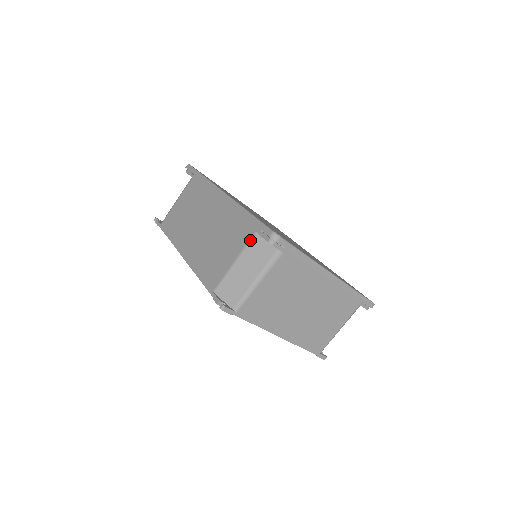
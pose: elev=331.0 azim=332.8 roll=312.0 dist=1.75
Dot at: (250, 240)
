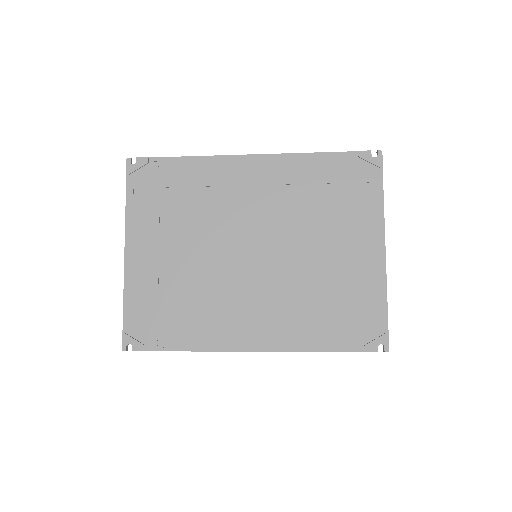
Dot at: occluded
